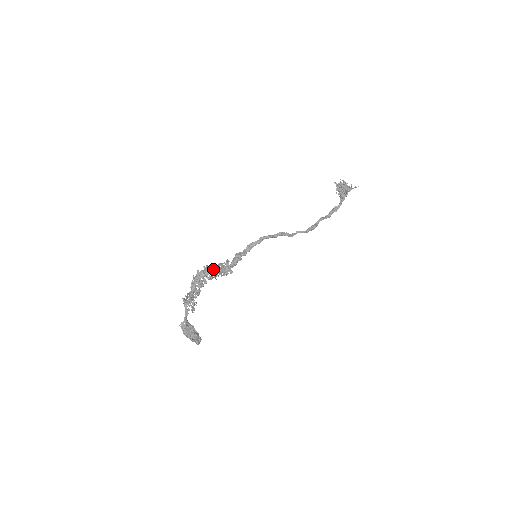
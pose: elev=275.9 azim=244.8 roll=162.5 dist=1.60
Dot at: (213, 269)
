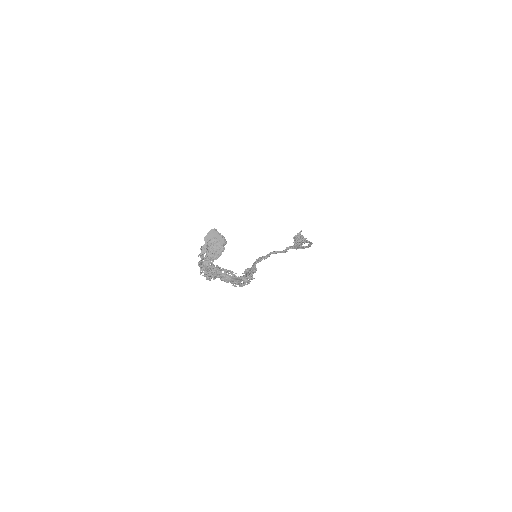
Dot at: (230, 280)
